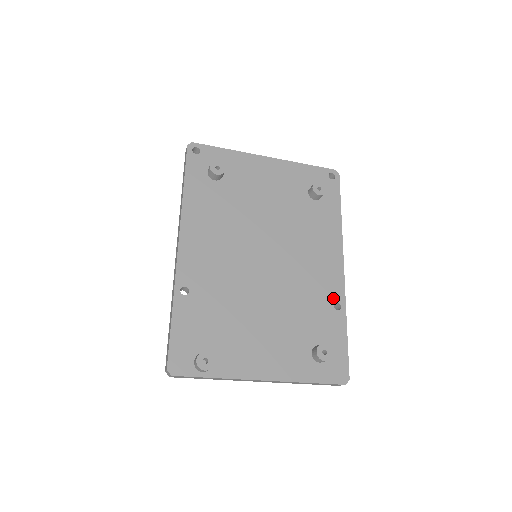
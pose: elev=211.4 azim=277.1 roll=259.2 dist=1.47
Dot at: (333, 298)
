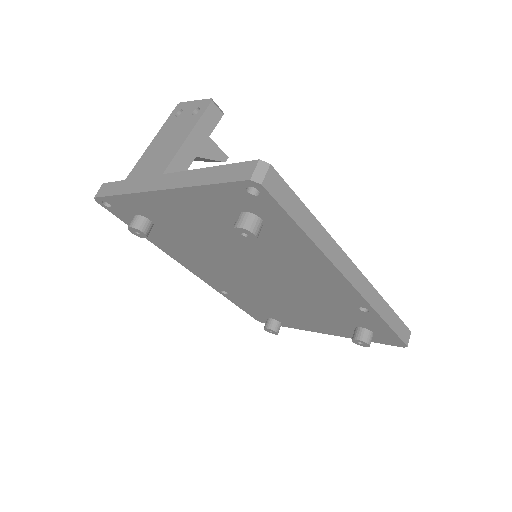
Dot at: (354, 304)
